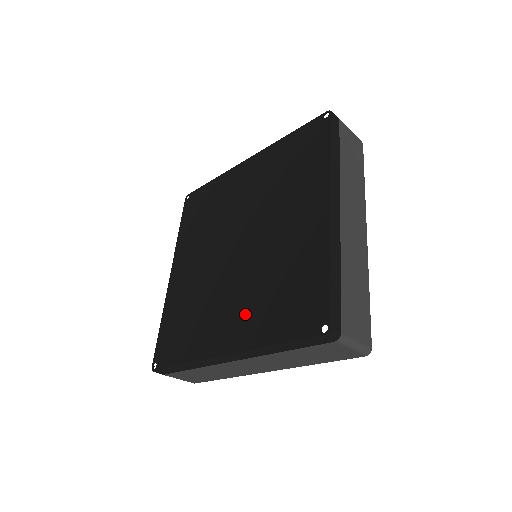
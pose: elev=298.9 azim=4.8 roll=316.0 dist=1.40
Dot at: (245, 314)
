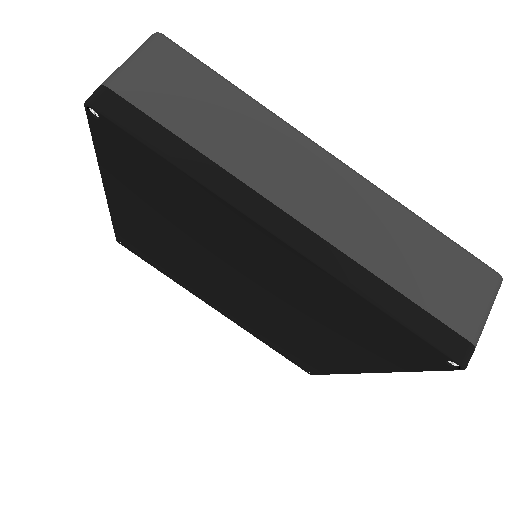
Dot at: (337, 345)
